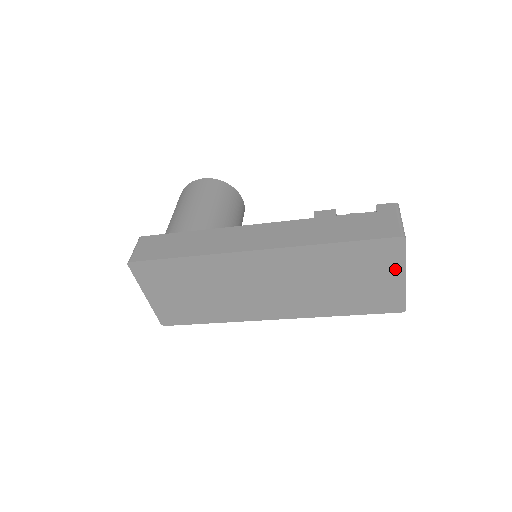
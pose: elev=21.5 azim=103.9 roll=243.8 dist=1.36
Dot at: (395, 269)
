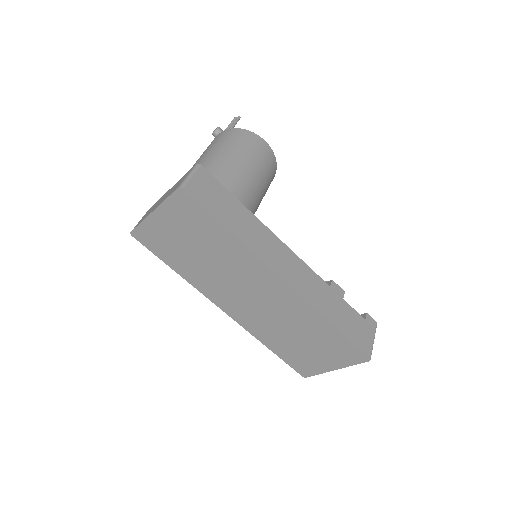
Dot at: (338, 363)
